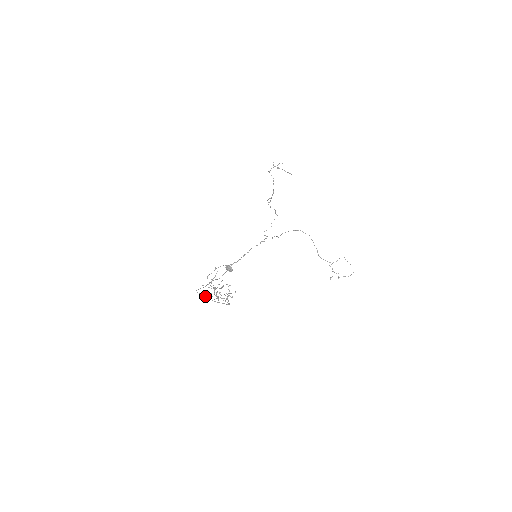
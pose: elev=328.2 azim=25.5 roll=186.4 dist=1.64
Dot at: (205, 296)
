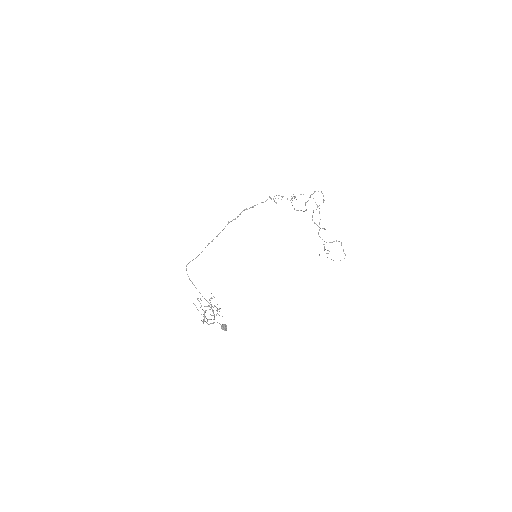
Dot at: occluded
